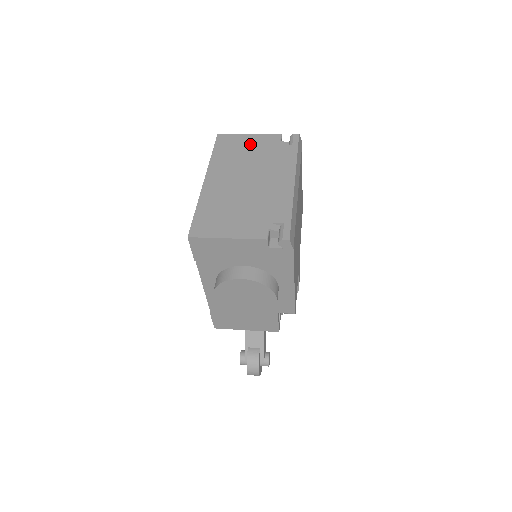
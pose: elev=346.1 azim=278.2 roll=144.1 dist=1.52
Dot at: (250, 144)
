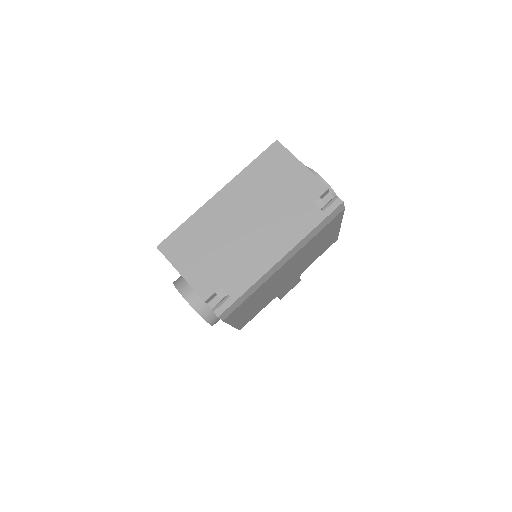
Dot at: (290, 179)
